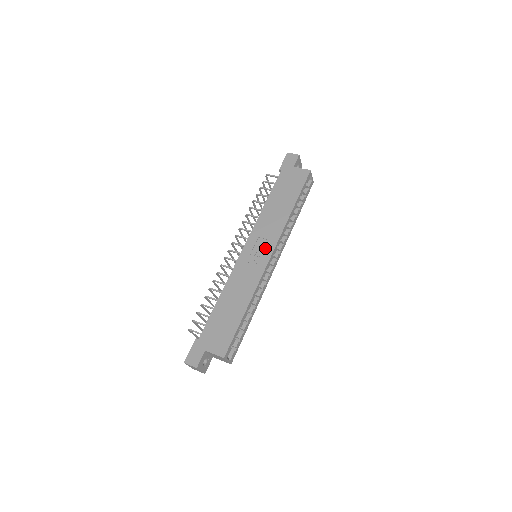
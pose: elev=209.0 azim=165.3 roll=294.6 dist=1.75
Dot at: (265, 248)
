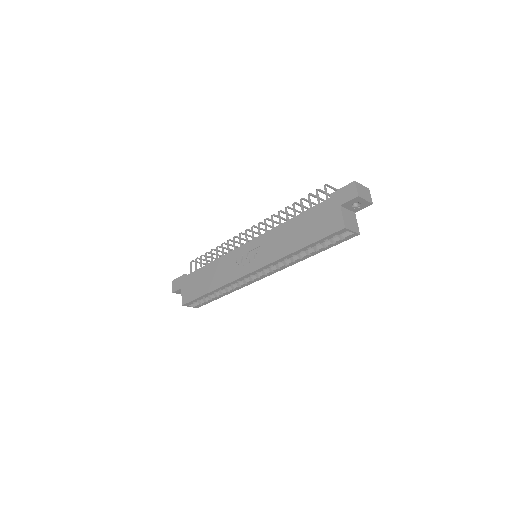
Dot at: (254, 261)
